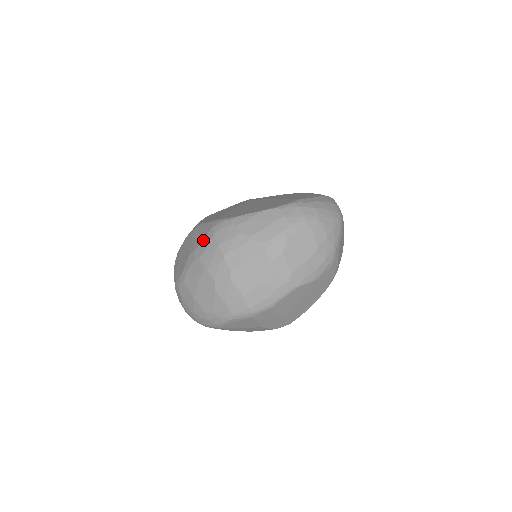
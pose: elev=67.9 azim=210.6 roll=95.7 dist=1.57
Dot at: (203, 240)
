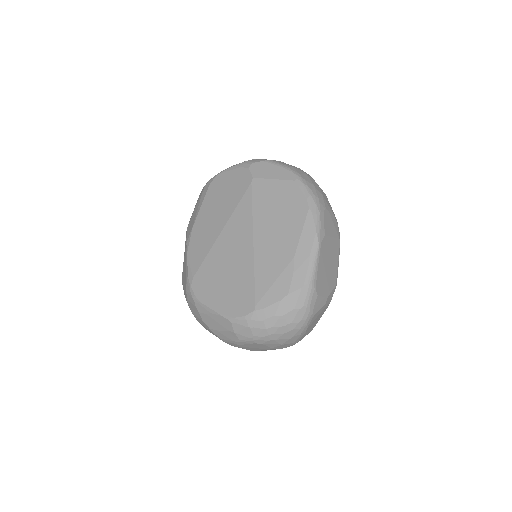
Dot at: occluded
